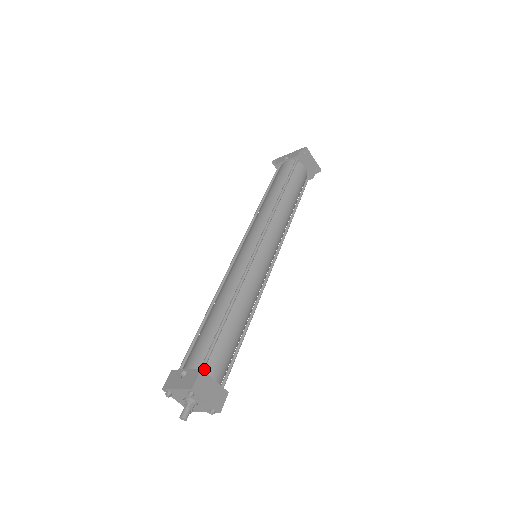
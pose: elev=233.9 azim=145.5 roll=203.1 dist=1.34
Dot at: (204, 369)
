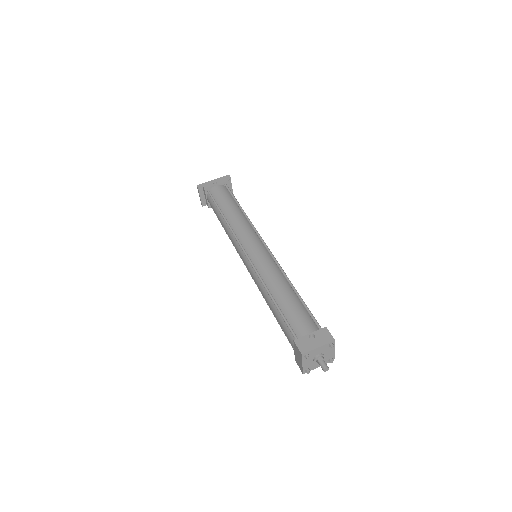
Dot at: occluded
